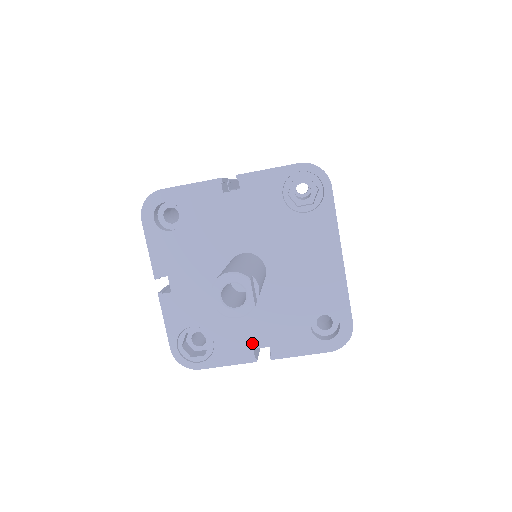
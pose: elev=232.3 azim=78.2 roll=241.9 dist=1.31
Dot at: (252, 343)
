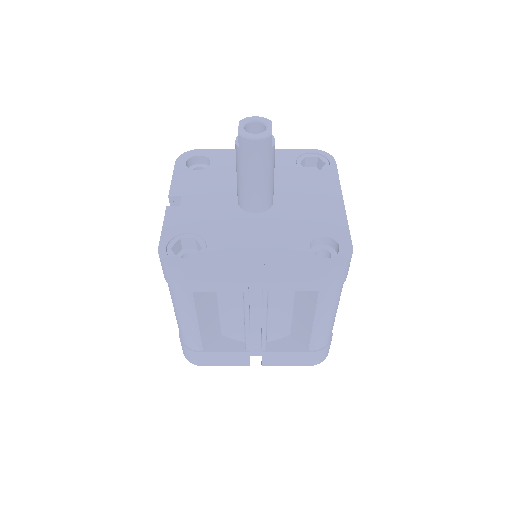
Dot at: (247, 252)
